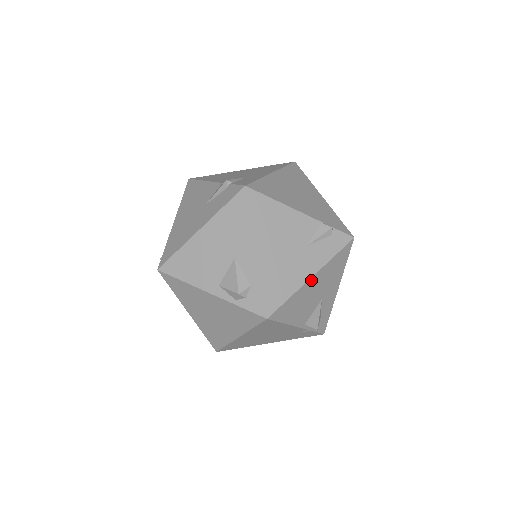
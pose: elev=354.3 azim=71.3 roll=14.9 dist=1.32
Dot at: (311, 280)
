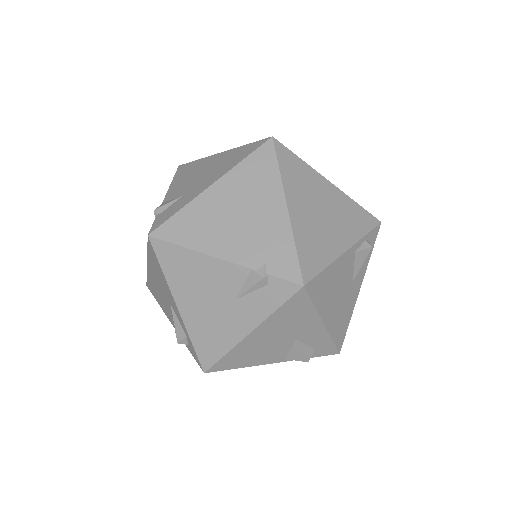
Dot at: (251, 336)
